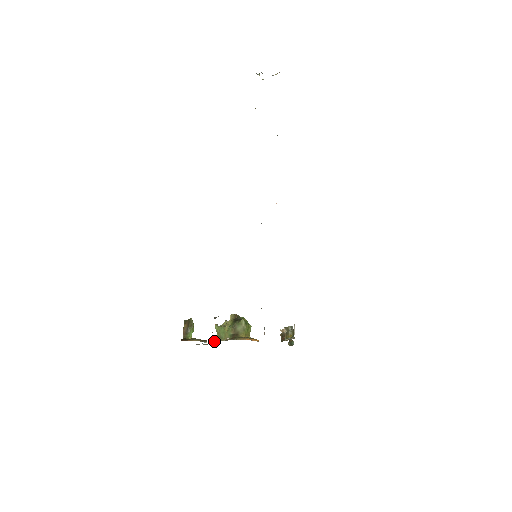
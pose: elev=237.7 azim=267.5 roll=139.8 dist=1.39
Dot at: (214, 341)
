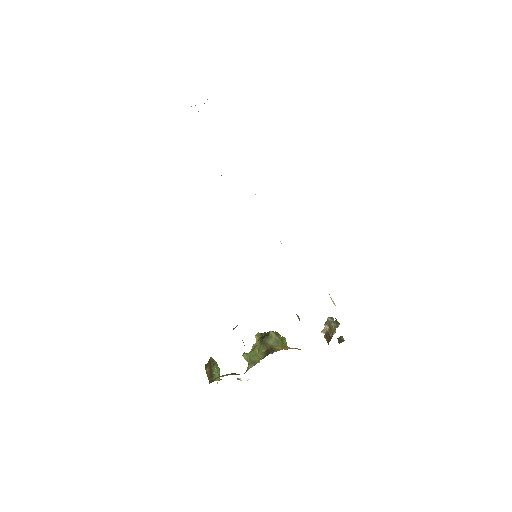
Dot at: (247, 370)
